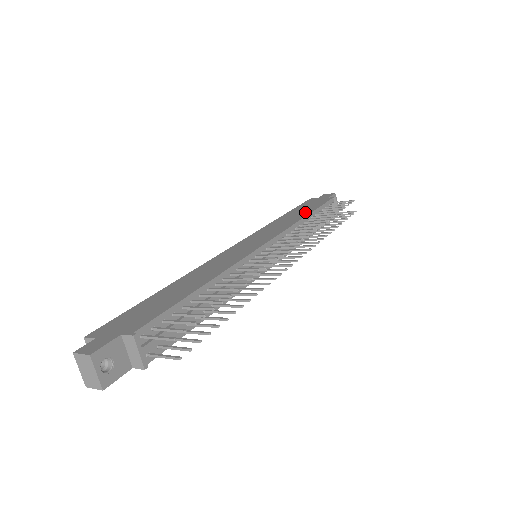
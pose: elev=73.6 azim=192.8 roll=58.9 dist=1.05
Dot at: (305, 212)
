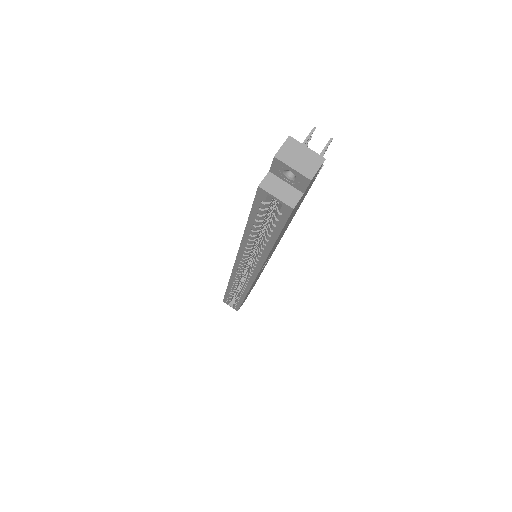
Dot at: occluded
